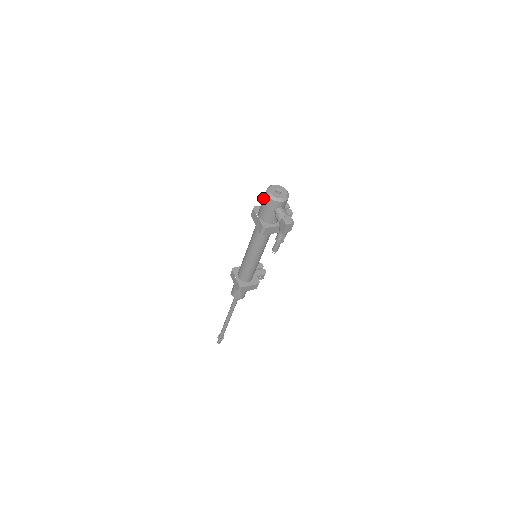
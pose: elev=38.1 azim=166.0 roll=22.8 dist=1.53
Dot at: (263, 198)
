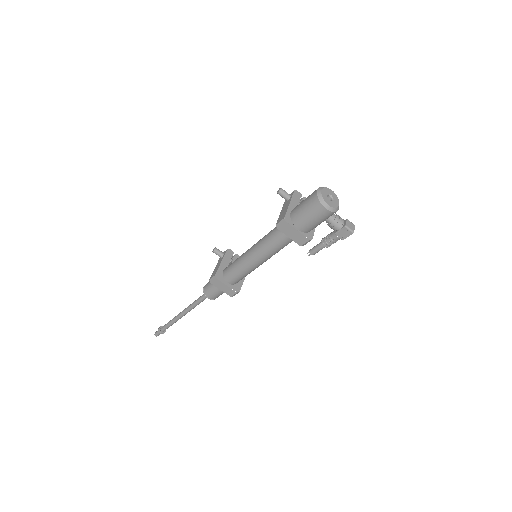
Dot at: (311, 211)
